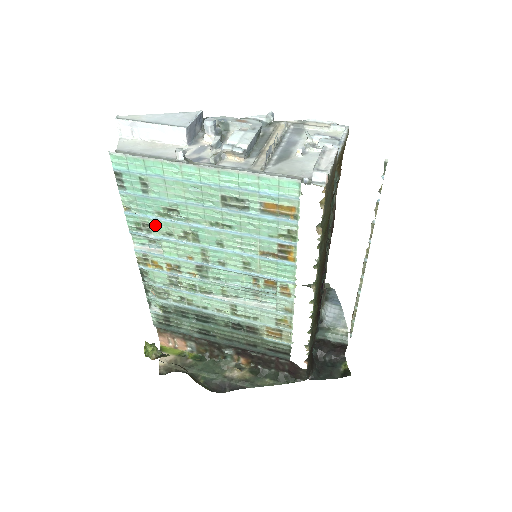
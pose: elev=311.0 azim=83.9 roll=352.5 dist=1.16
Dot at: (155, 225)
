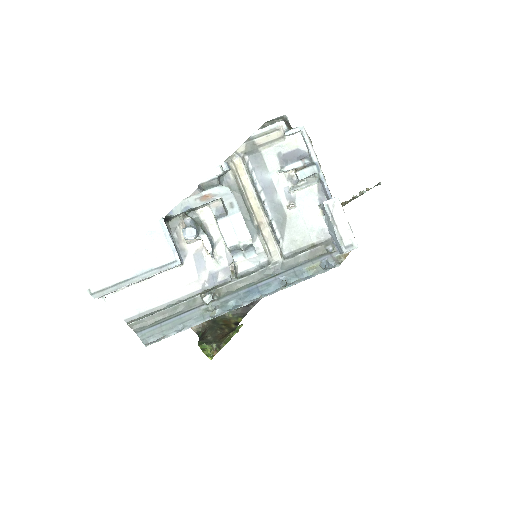
Dot at: occluded
